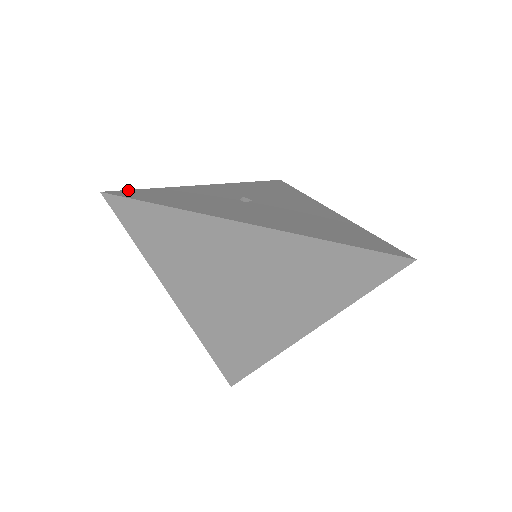
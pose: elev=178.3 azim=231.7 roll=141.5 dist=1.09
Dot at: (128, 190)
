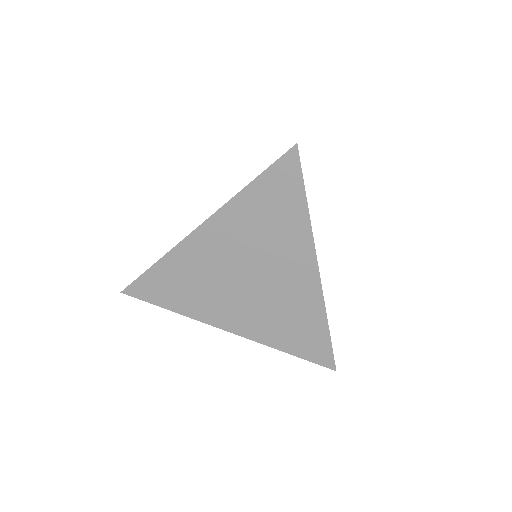
Dot at: occluded
